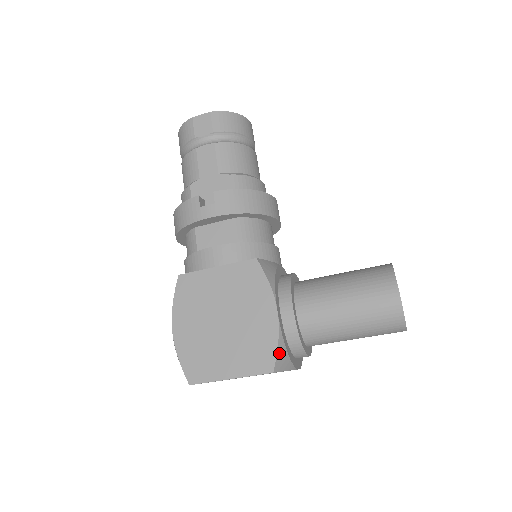
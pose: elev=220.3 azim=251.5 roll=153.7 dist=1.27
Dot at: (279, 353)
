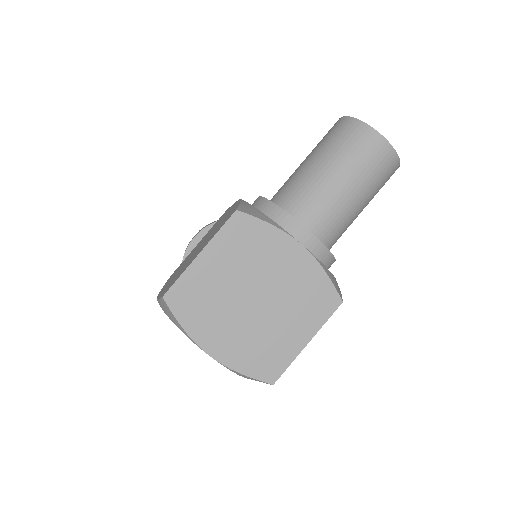
Dot at: (244, 206)
